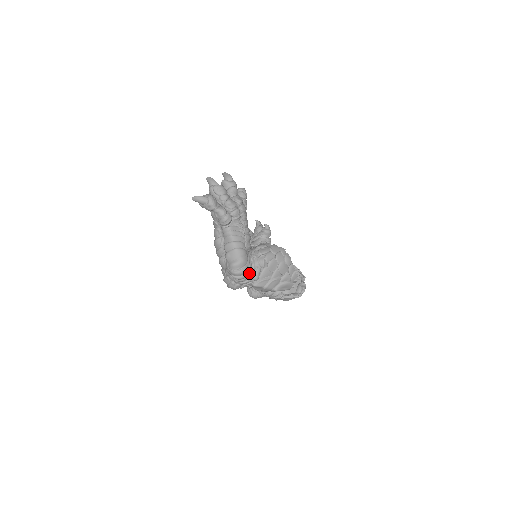
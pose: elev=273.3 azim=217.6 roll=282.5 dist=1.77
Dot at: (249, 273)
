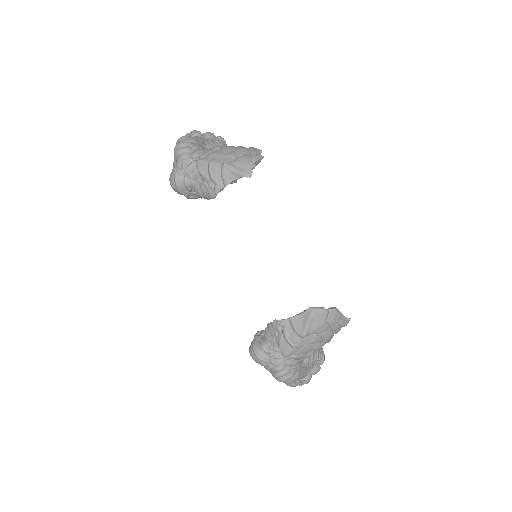
Dot at: (195, 150)
